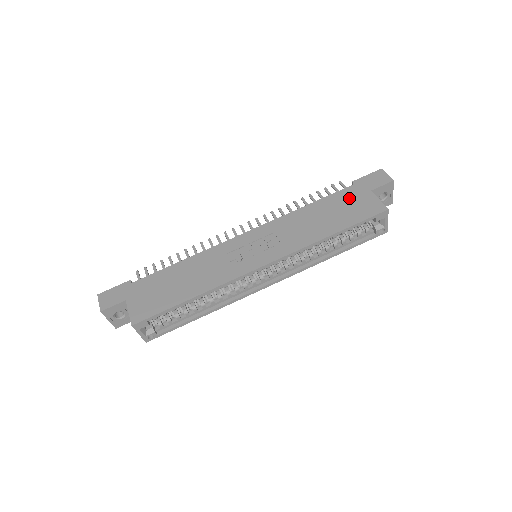
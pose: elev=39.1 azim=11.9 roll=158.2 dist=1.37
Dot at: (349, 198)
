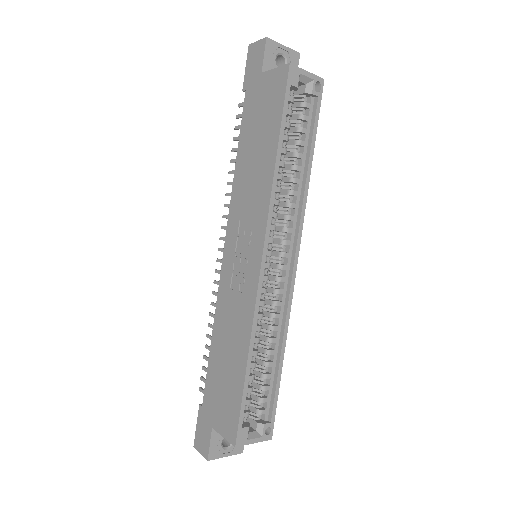
Dot at: (254, 106)
